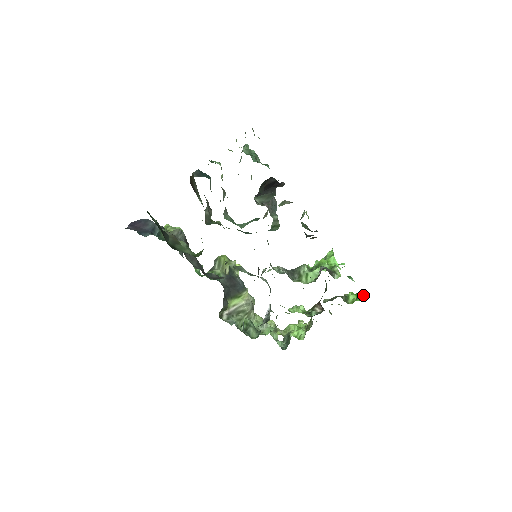
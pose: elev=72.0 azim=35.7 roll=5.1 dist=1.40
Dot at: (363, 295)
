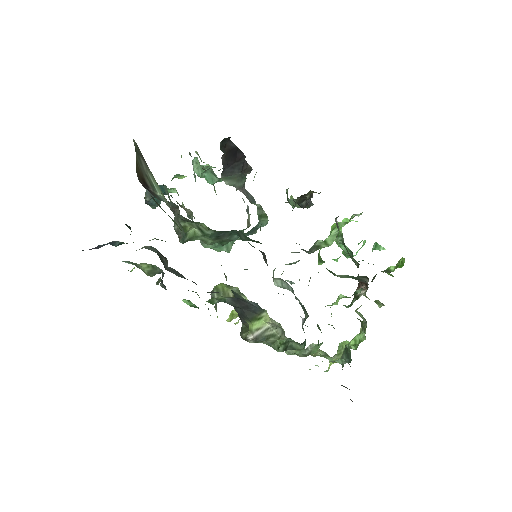
Dot at: (404, 258)
